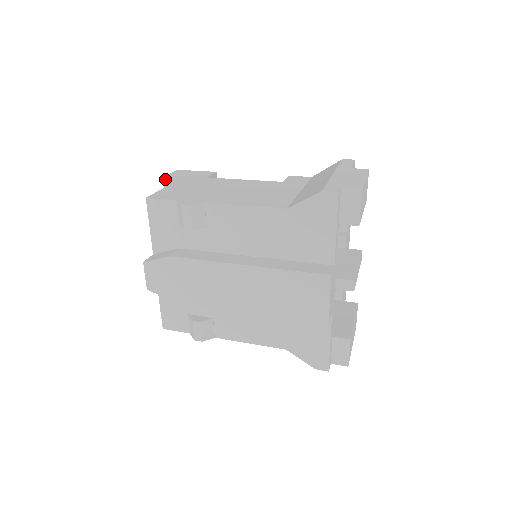
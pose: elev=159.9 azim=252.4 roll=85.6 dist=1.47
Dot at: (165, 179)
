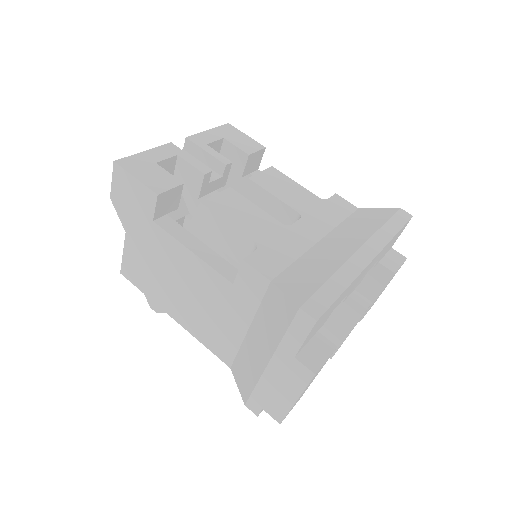
Dot at: occluded
